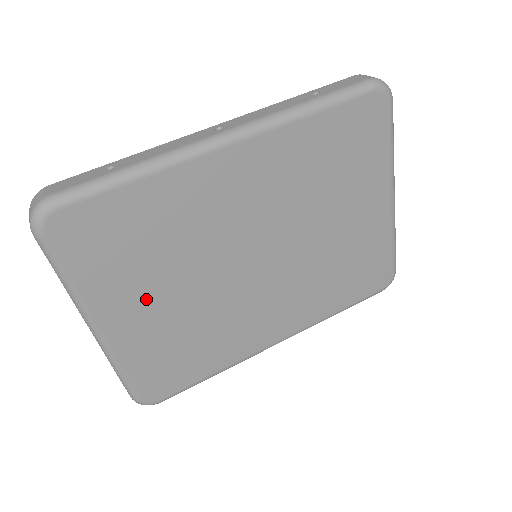
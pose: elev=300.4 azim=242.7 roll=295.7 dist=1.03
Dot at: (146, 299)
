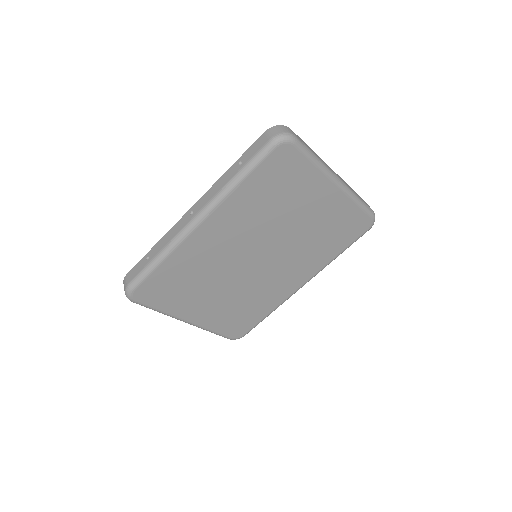
Dot at: (203, 302)
